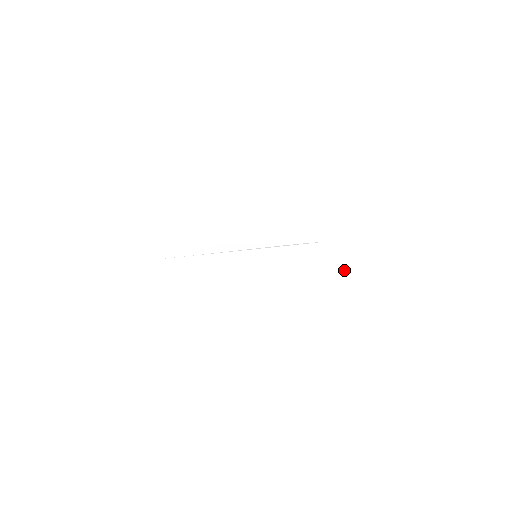
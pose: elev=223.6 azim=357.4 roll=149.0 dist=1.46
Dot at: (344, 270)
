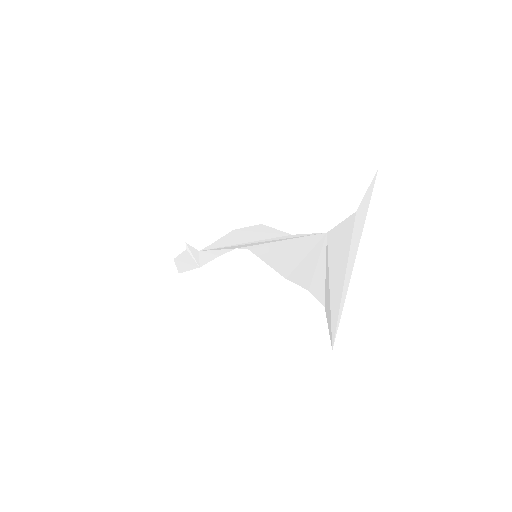
Dot at: (334, 310)
